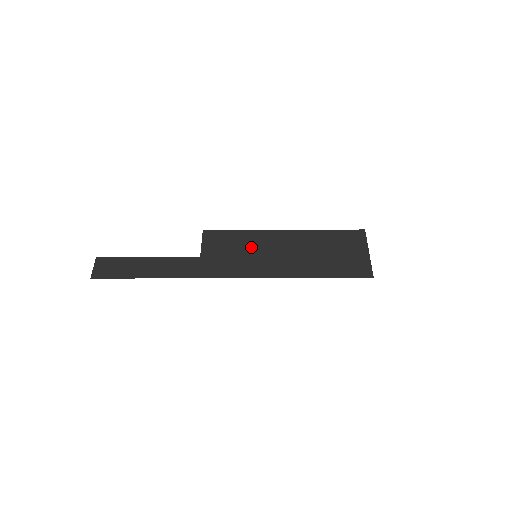
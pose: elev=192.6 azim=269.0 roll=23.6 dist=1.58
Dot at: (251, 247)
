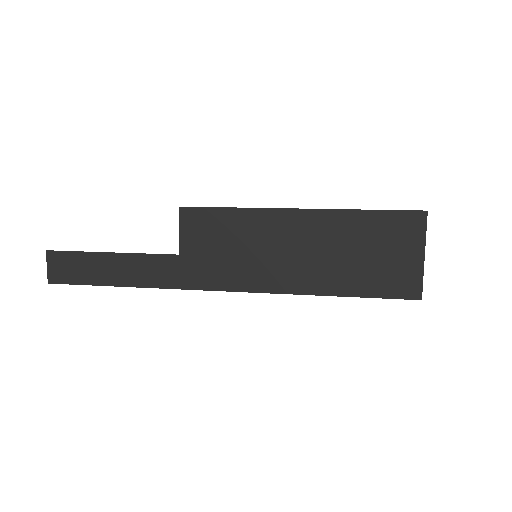
Dot at: (249, 240)
